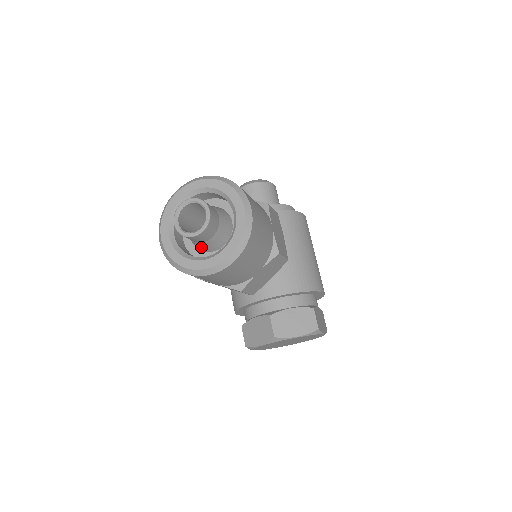
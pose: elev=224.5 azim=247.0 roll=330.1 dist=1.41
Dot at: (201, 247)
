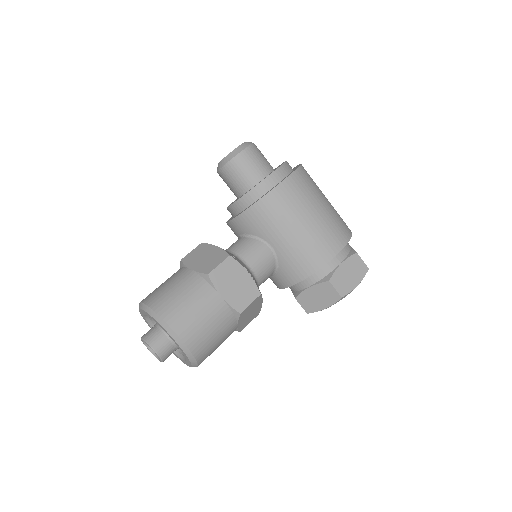
Dot at: occluded
